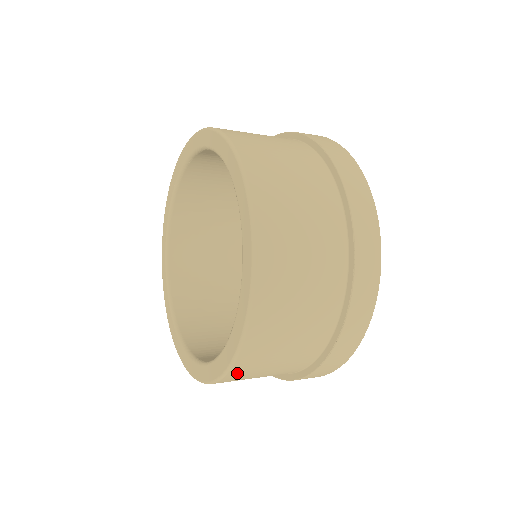
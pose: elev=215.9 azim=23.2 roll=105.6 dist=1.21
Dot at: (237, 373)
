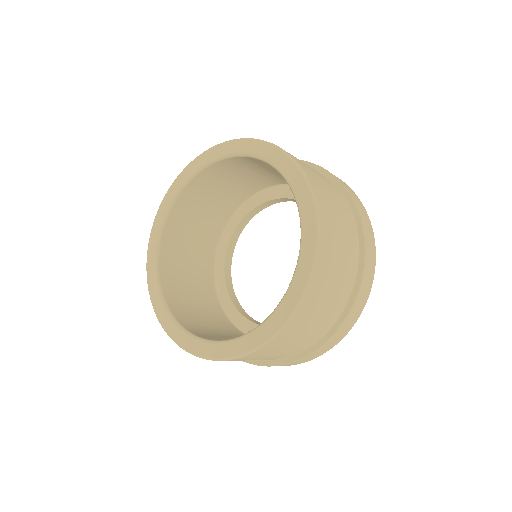
Dot at: (297, 319)
